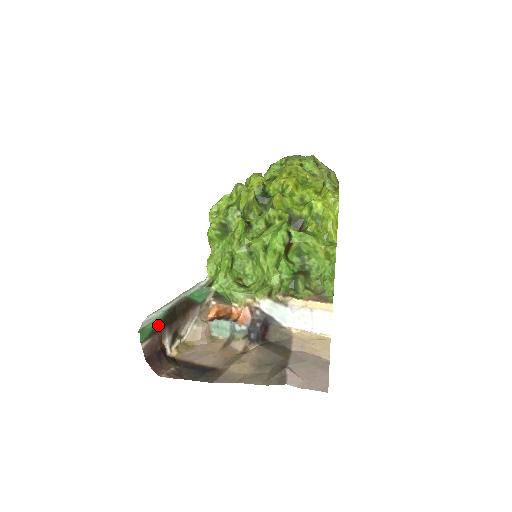
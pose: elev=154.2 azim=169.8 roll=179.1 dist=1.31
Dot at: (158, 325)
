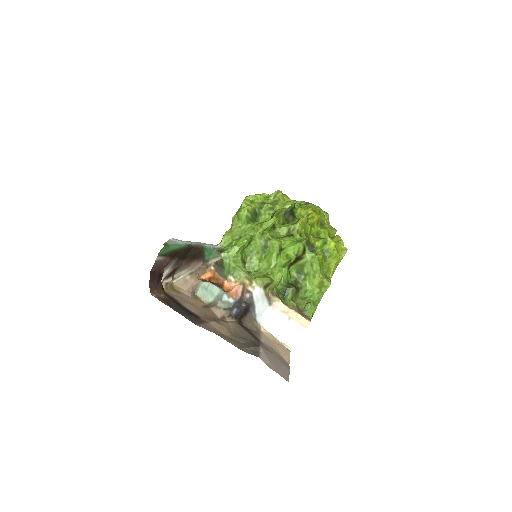
Dot at: (176, 251)
